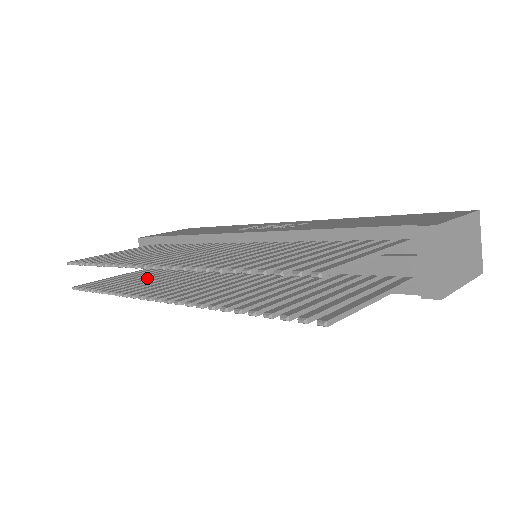
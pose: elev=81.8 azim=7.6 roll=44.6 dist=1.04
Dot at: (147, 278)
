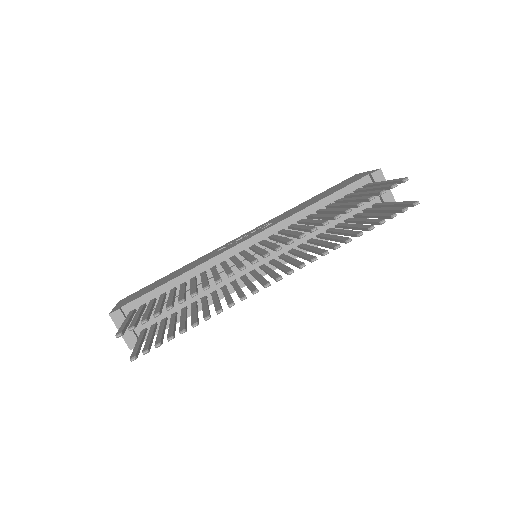
Dot at: (186, 316)
